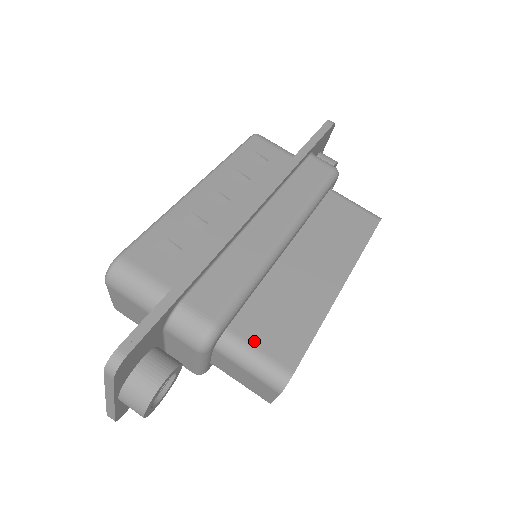
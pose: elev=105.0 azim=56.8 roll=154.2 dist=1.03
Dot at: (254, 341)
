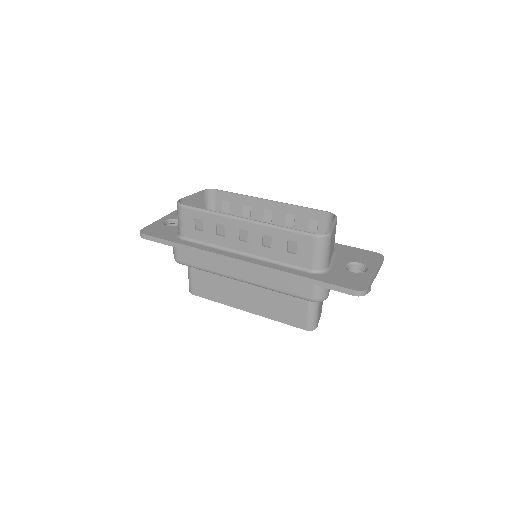
Dot at: (193, 275)
